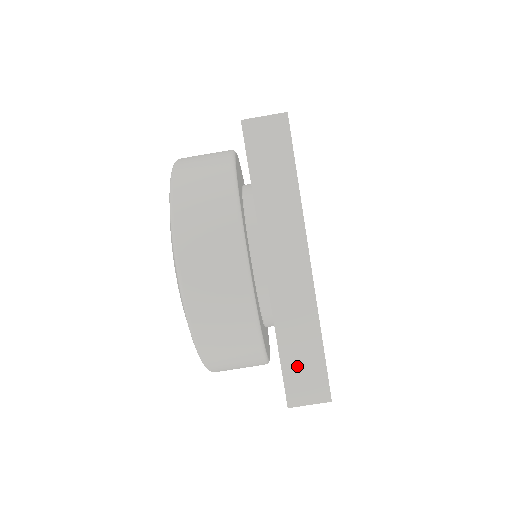
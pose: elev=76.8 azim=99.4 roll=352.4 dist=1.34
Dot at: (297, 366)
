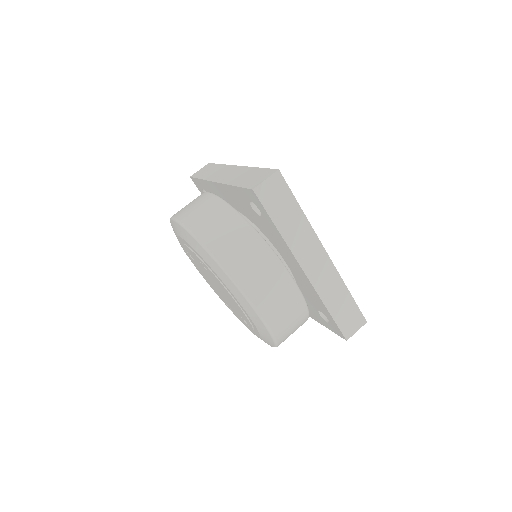
Dot at: (249, 180)
